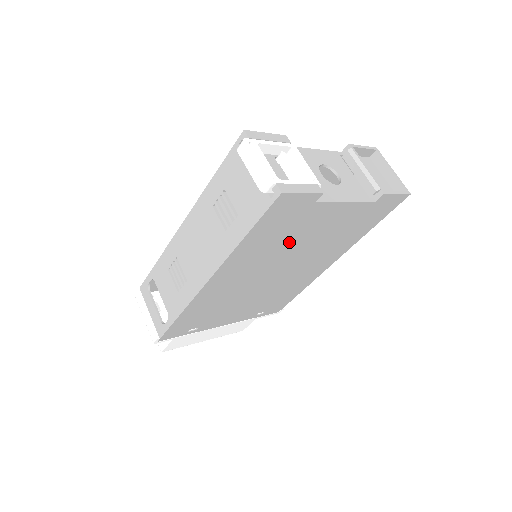
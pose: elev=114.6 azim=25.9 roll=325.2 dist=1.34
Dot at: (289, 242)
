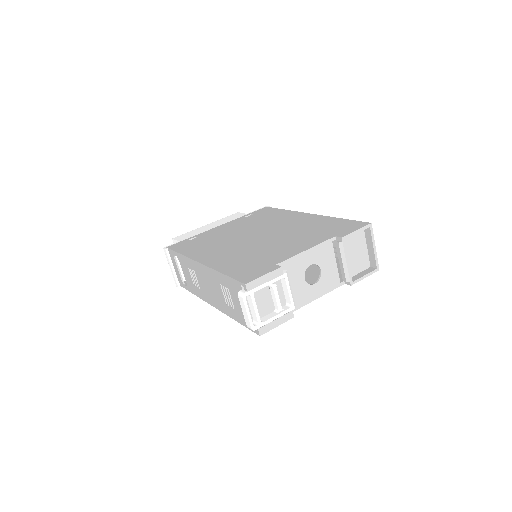
Dot at: occluded
